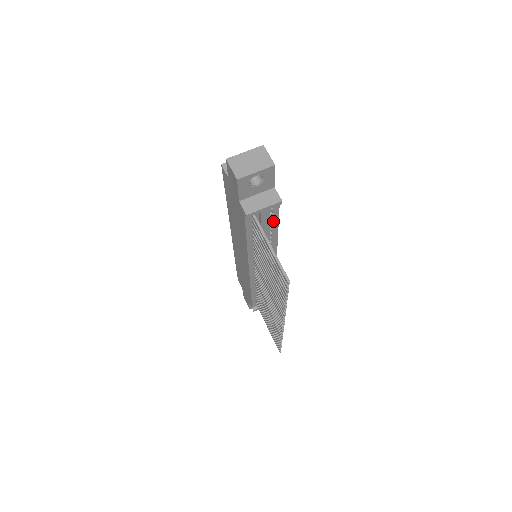
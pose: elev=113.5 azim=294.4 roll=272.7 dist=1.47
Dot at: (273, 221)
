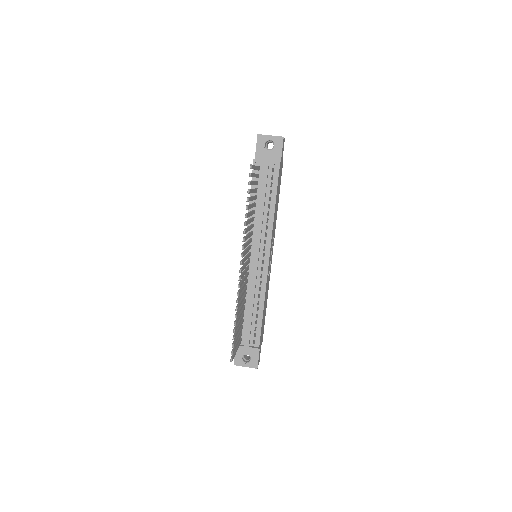
Dot at: (272, 191)
